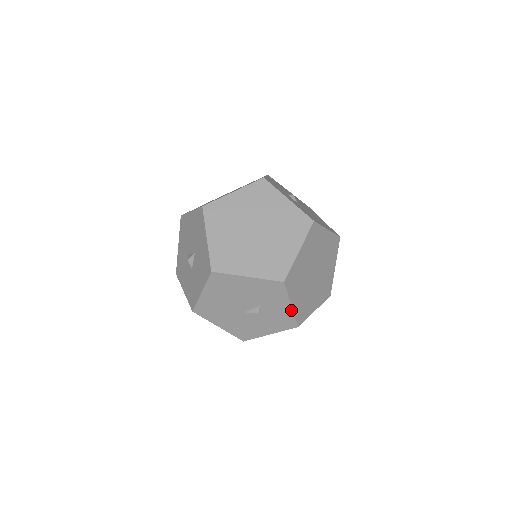
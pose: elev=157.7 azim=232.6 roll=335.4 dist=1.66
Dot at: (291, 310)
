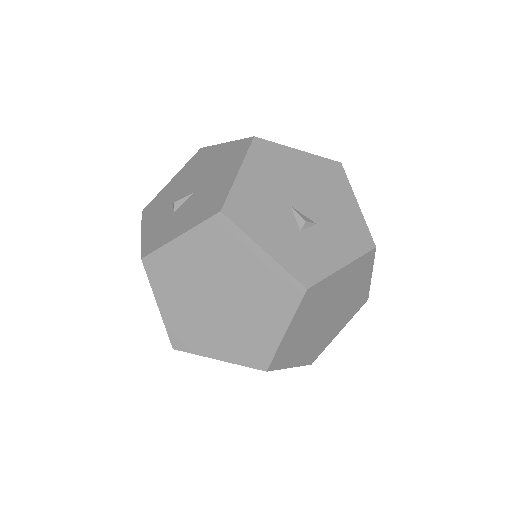
Dot at: occluded
